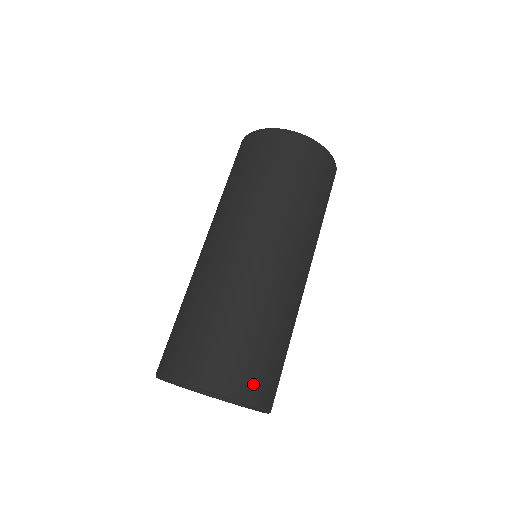
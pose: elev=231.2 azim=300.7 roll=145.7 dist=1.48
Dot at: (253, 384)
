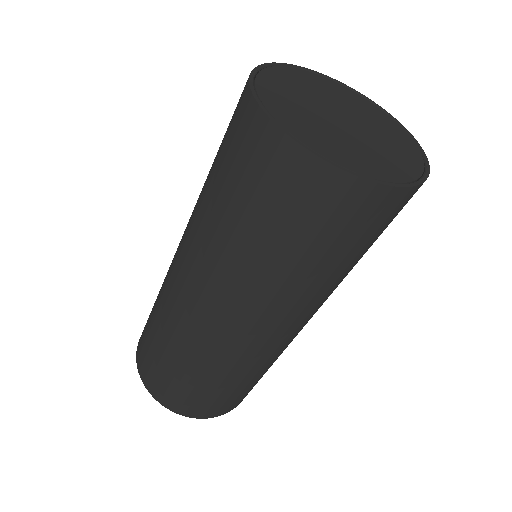
Dot at: (231, 406)
